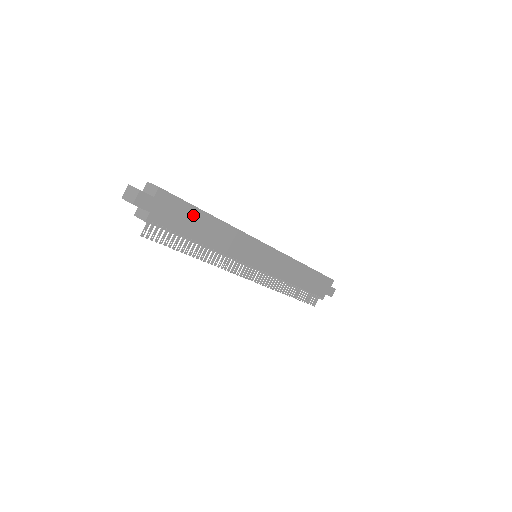
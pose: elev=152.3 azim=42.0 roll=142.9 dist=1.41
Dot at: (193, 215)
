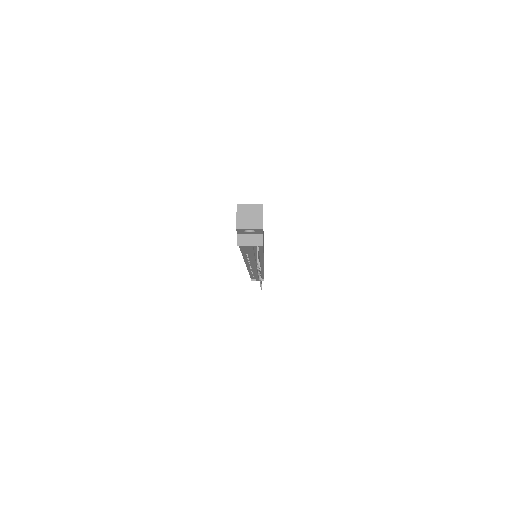
Dot at: occluded
